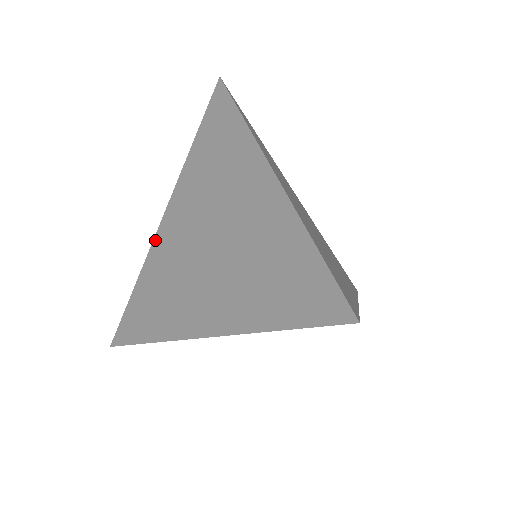
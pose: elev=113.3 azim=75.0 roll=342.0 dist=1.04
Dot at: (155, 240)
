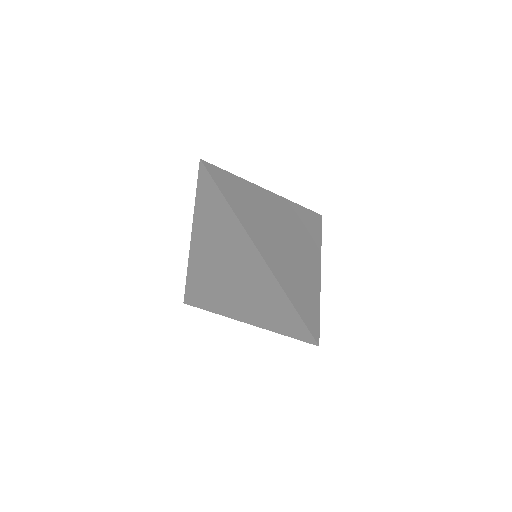
Dot at: (190, 255)
